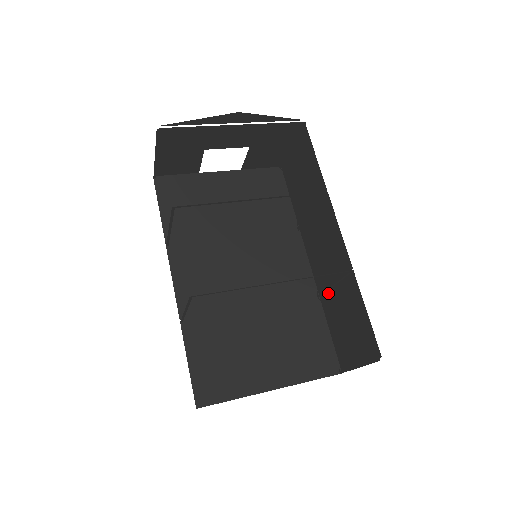
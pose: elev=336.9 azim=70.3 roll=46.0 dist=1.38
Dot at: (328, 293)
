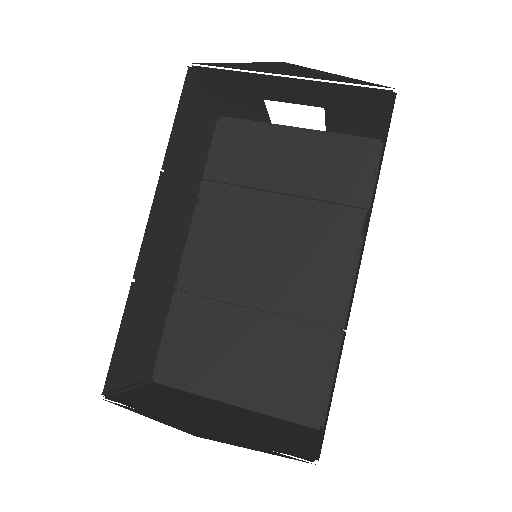
Dot at: occluded
